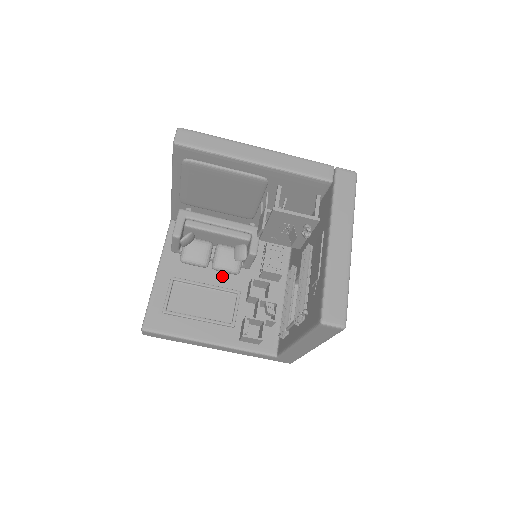
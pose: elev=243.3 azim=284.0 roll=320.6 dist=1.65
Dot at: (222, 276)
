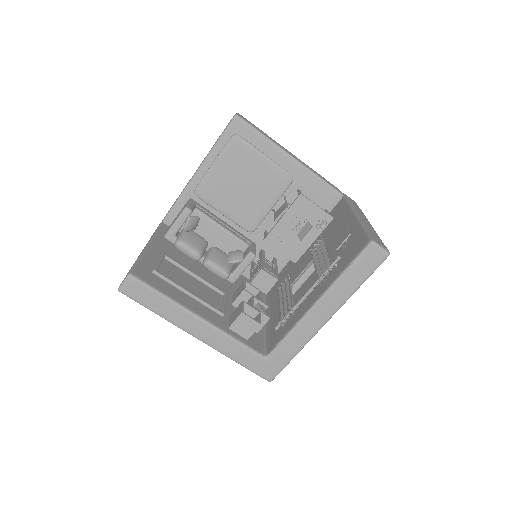
Dot at: (208, 278)
